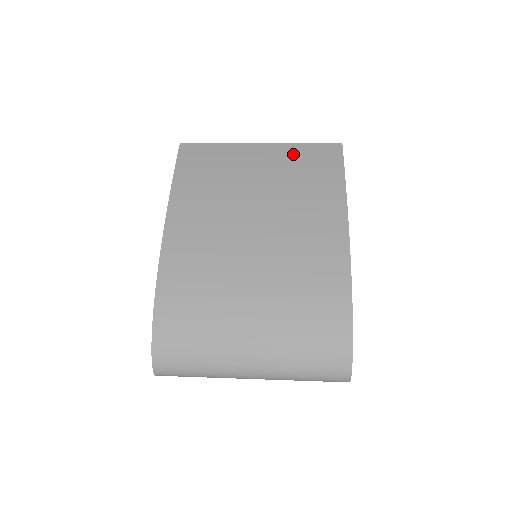
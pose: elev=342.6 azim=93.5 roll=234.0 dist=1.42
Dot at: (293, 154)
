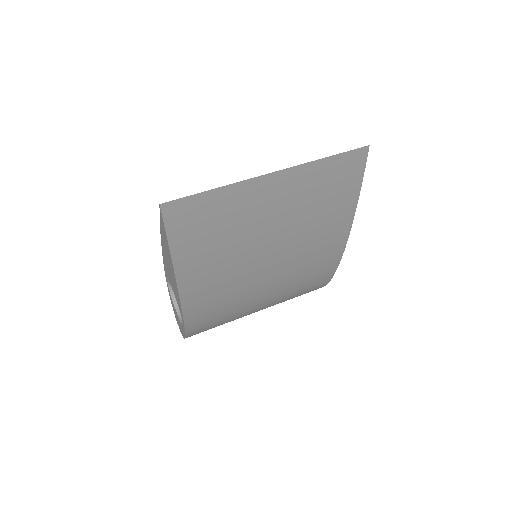
Dot at: (312, 179)
